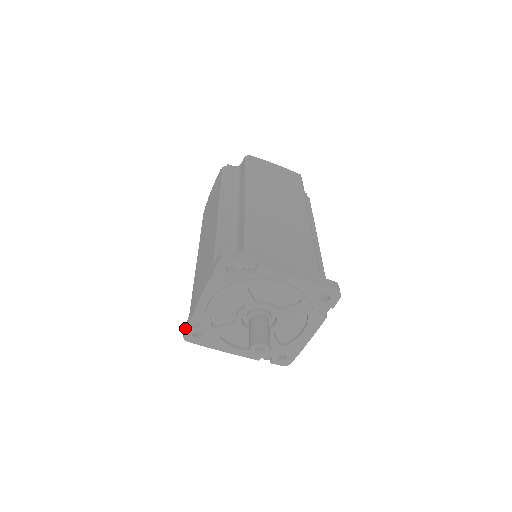
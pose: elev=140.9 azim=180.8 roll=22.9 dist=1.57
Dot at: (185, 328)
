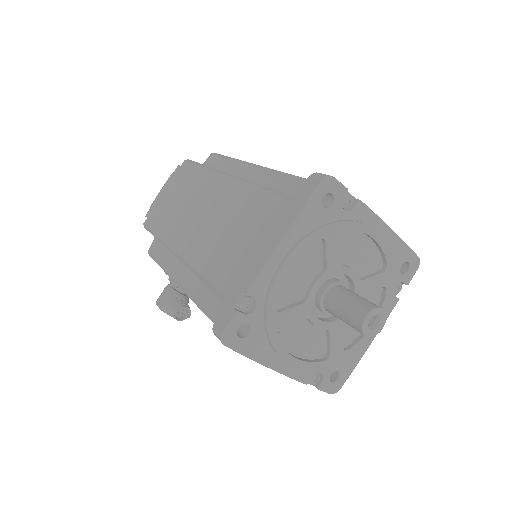
Dot at: (224, 319)
